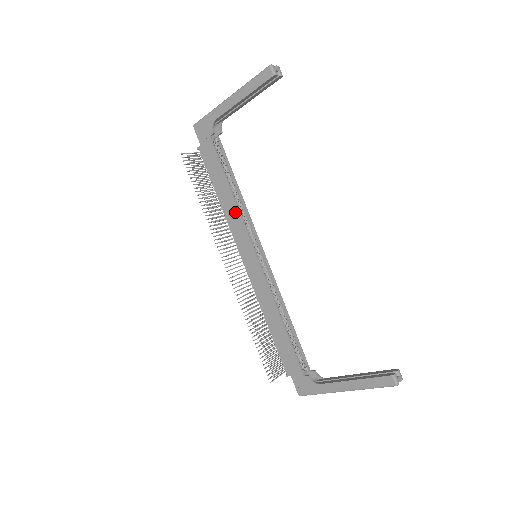
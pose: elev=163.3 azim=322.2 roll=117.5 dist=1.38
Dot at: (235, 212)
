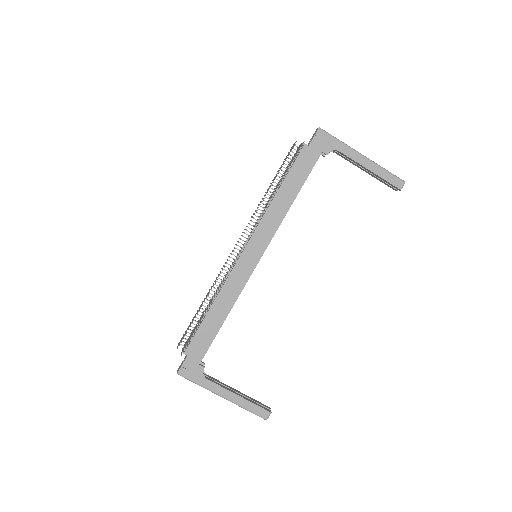
Dot at: (280, 216)
